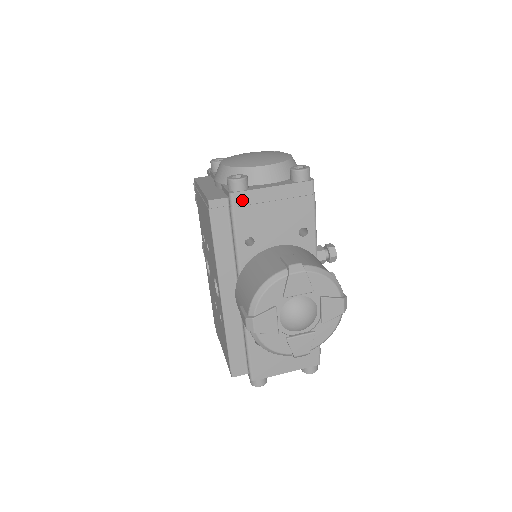
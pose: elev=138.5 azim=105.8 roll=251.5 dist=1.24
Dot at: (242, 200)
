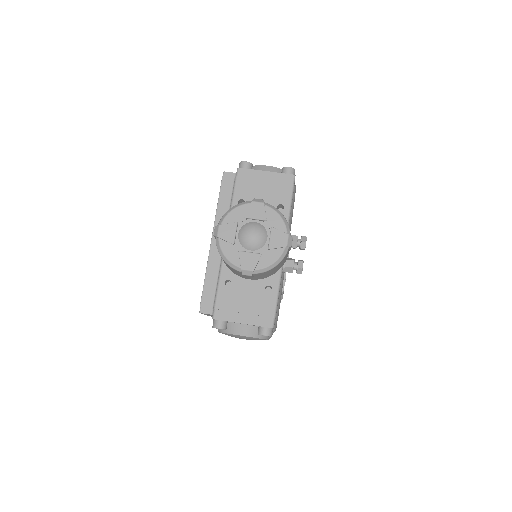
Dot at: (244, 174)
